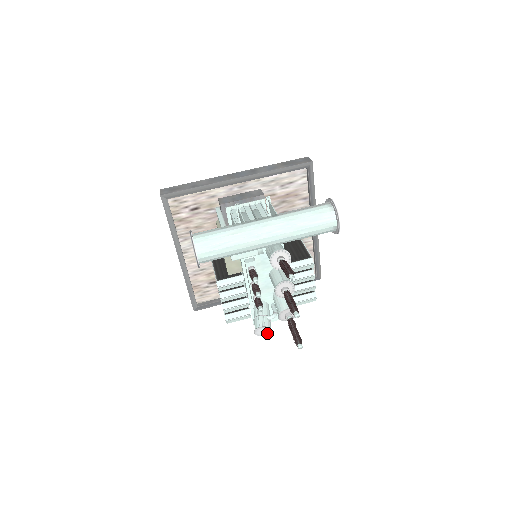
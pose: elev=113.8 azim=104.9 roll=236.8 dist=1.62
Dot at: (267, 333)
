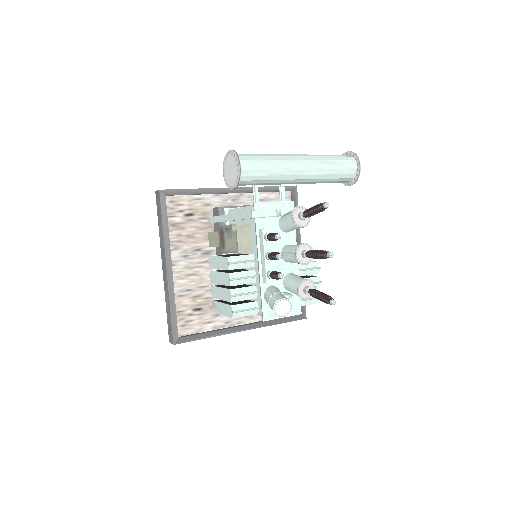
Dot at: (286, 311)
